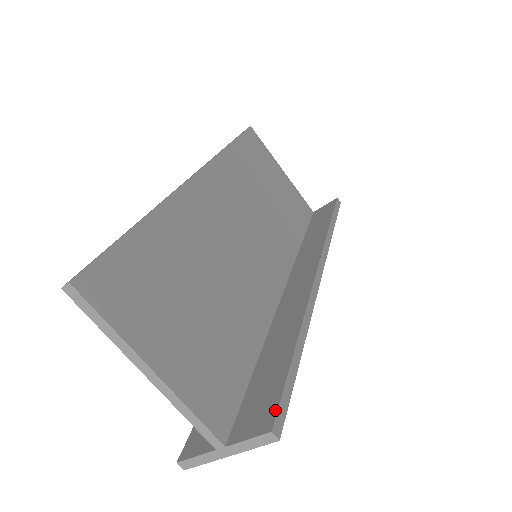
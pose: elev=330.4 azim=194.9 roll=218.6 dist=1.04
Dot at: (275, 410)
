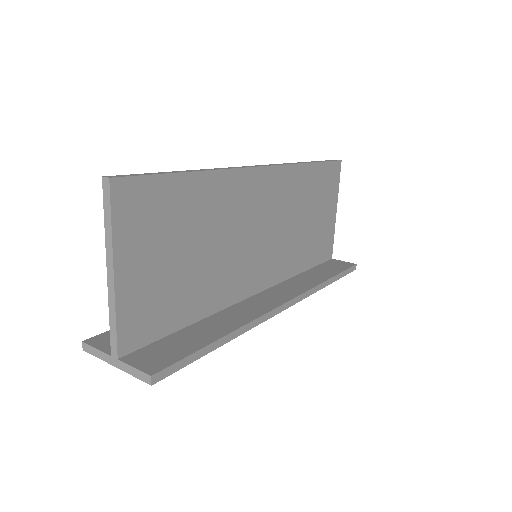
Dot at: (167, 365)
